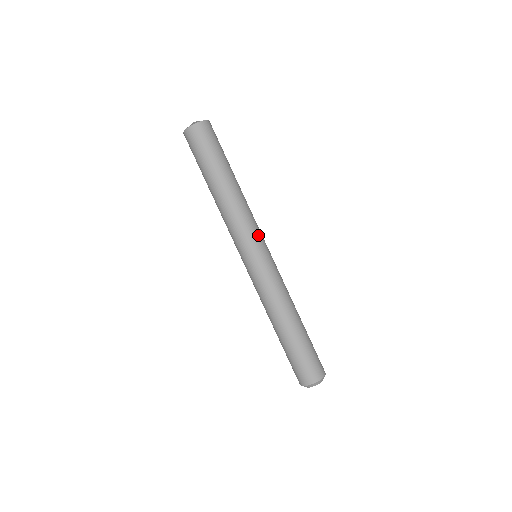
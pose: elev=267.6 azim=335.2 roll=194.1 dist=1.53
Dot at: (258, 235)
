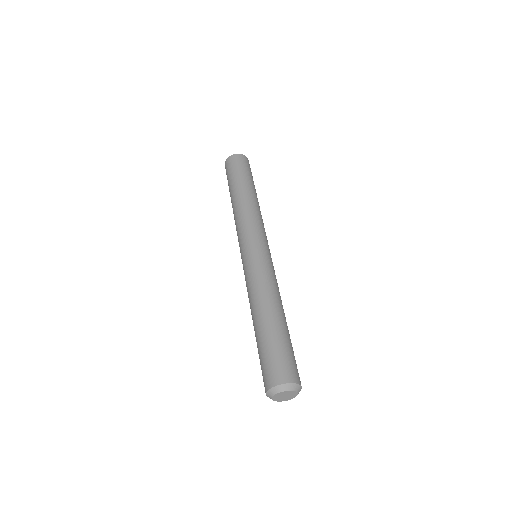
Dot at: occluded
